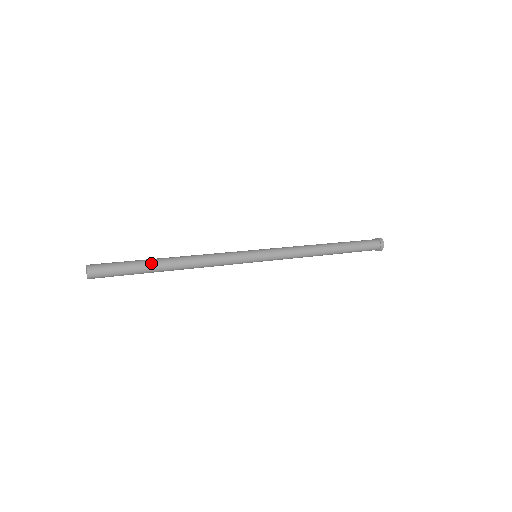
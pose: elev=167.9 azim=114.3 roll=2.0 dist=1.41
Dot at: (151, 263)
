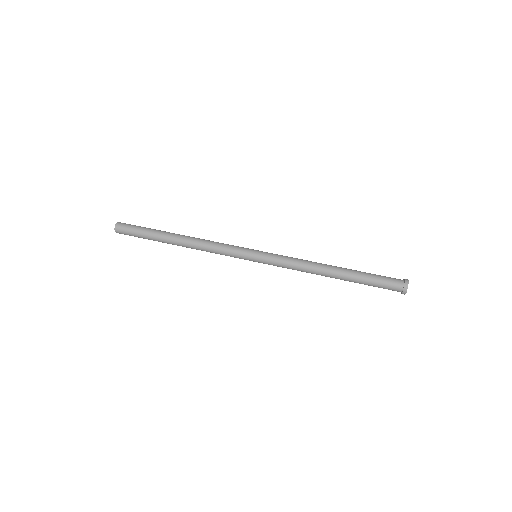
Dot at: occluded
